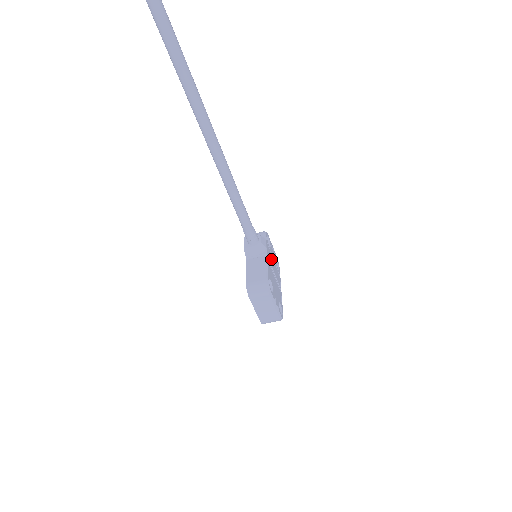
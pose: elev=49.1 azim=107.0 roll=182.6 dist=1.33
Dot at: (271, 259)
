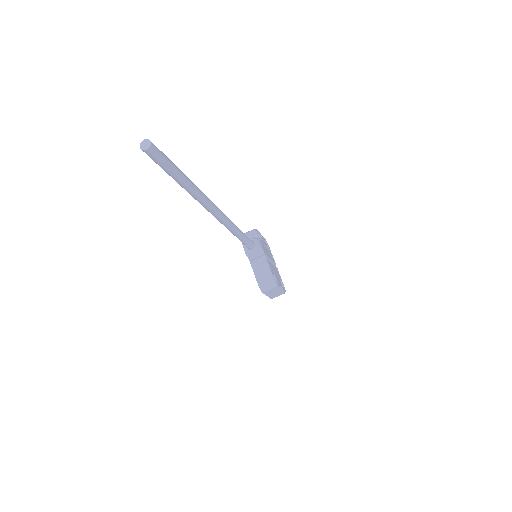
Dot at: (265, 250)
